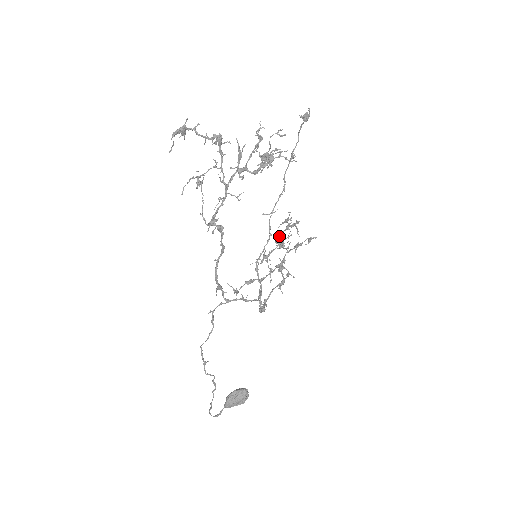
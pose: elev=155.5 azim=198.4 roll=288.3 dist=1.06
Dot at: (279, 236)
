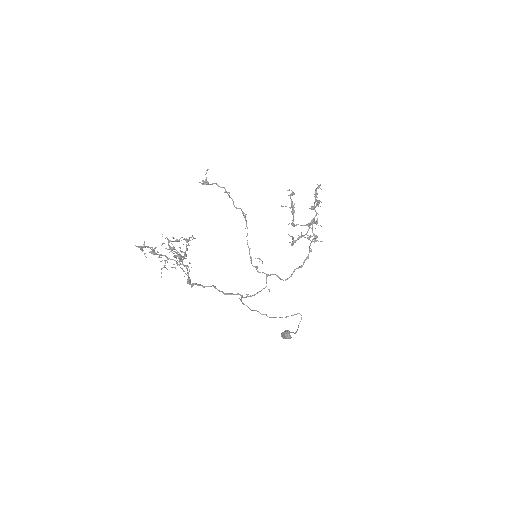
Dot at: (292, 209)
